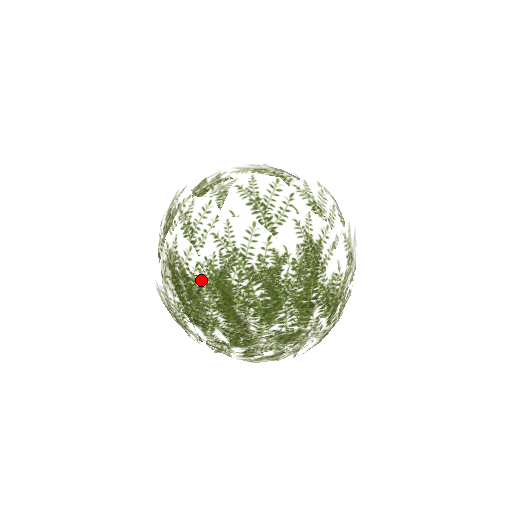
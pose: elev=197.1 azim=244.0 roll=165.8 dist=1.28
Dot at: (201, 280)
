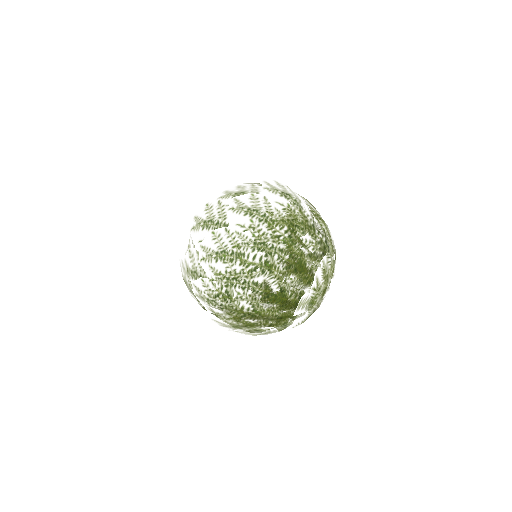
Dot at: (221, 287)
